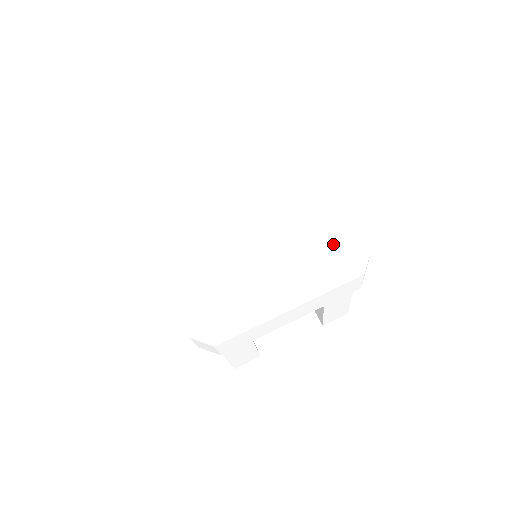
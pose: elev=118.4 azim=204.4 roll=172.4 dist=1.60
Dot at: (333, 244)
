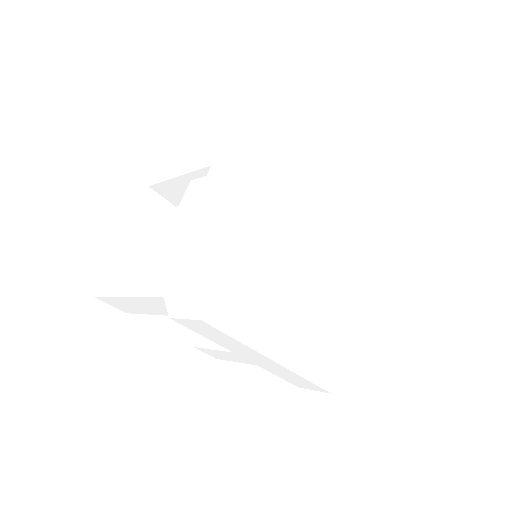
Dot at: (337, 343)
